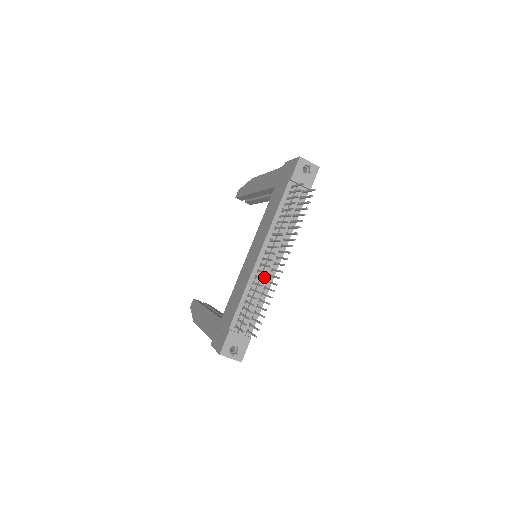
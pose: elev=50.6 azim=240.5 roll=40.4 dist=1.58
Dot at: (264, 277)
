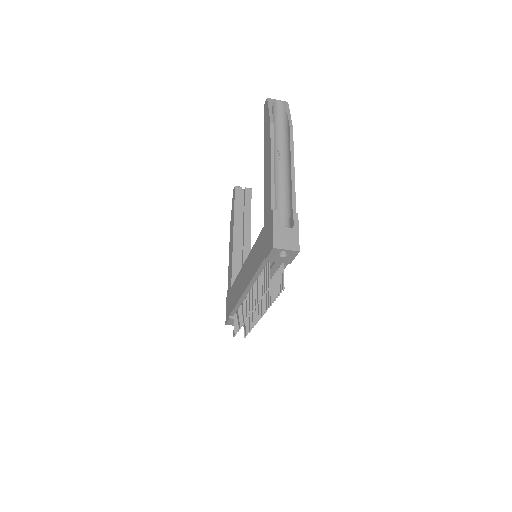
Dot at: occluded
